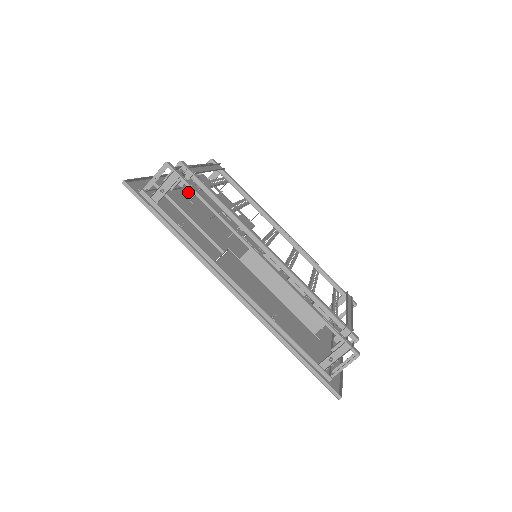
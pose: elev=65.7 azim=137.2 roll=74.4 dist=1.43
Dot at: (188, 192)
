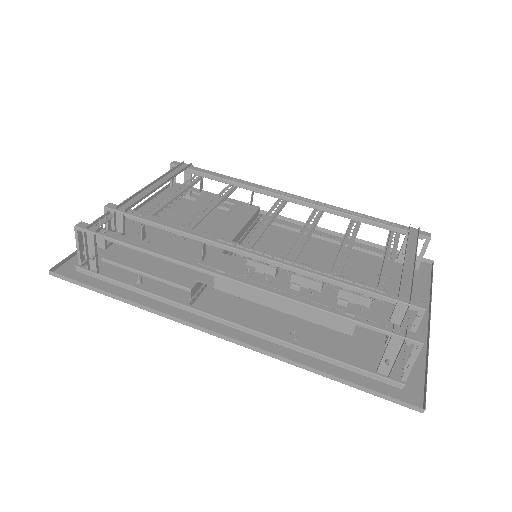
Dot at: (162, 217)
